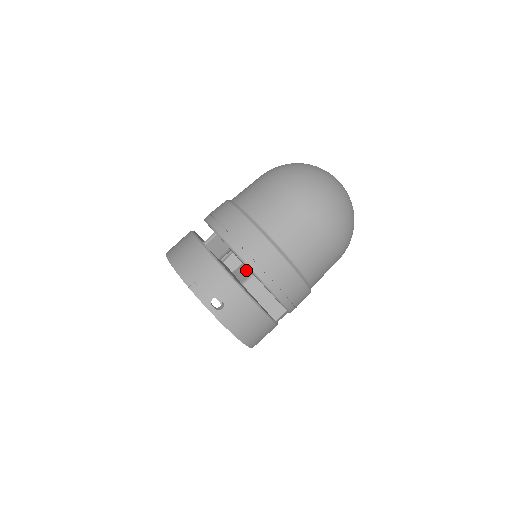
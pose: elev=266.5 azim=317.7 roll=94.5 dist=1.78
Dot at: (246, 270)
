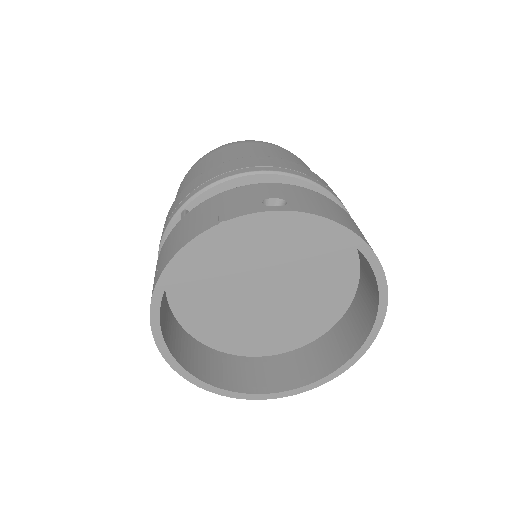
Dot at: occluded
